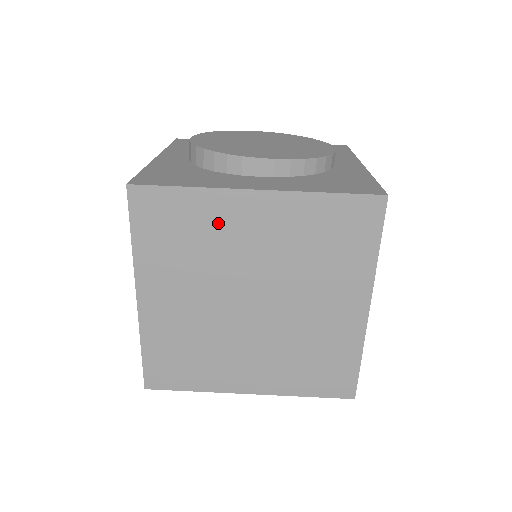
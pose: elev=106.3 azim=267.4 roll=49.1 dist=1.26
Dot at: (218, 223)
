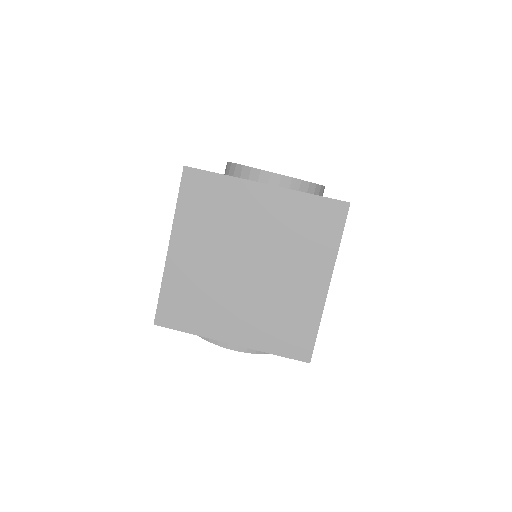
Dot at: (236, 202)
